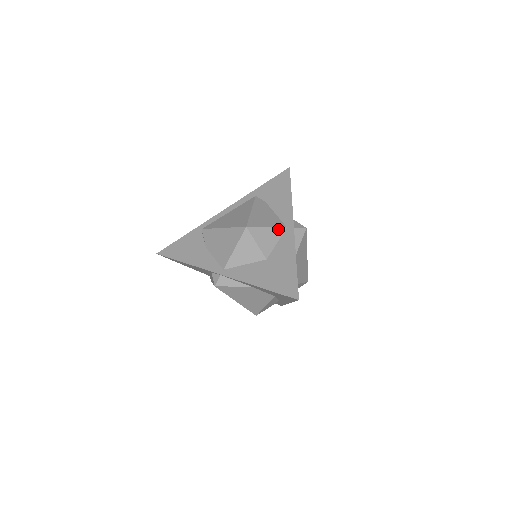
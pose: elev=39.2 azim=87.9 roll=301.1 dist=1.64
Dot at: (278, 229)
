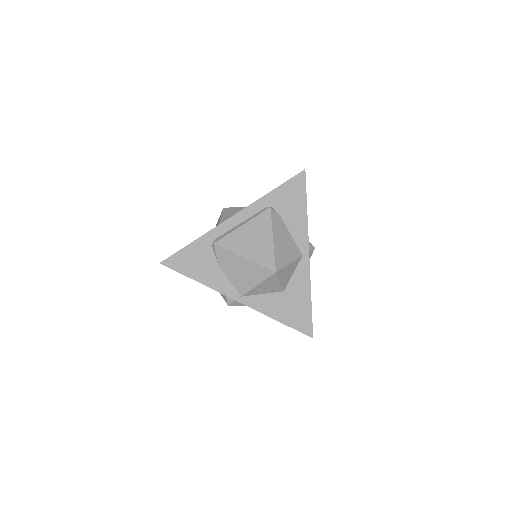
Dot at: (296, 261)
